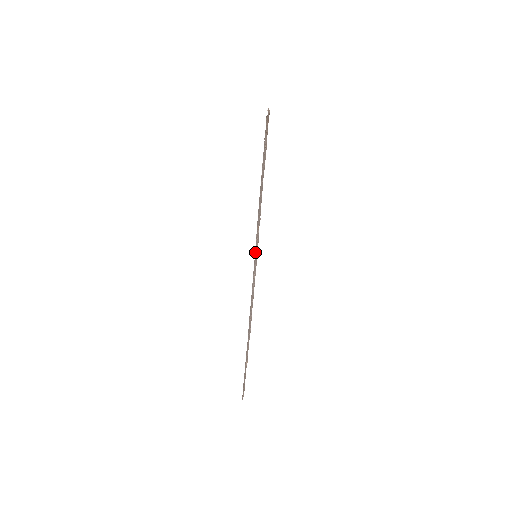
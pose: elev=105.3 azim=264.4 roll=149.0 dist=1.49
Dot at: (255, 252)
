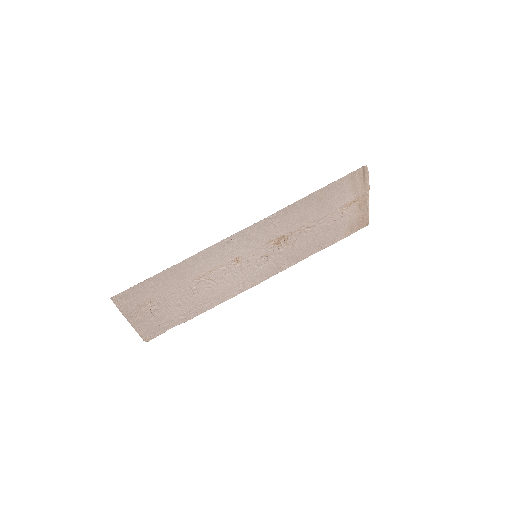
Dot at: (261, 233)
